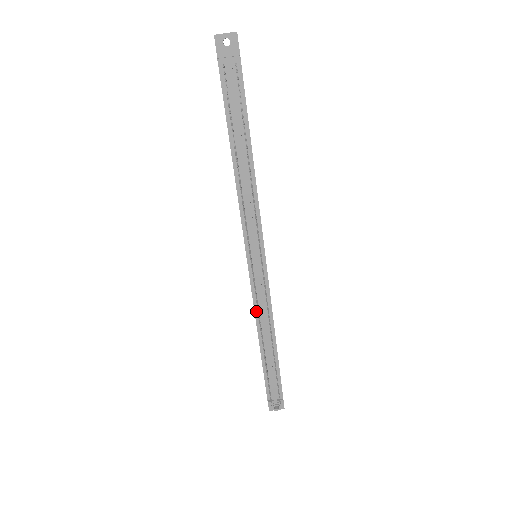
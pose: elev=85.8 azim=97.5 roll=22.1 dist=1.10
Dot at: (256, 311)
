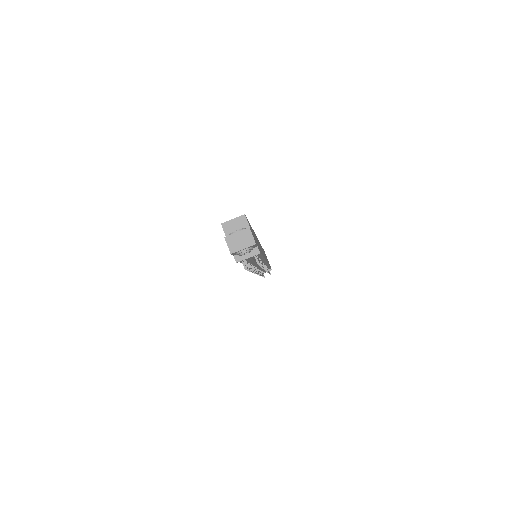
Dot at: occluded
